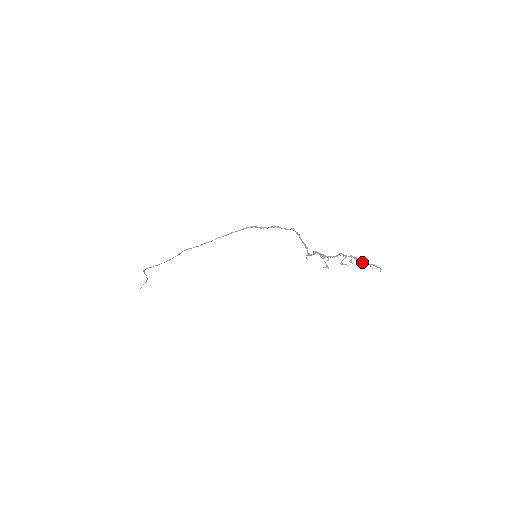
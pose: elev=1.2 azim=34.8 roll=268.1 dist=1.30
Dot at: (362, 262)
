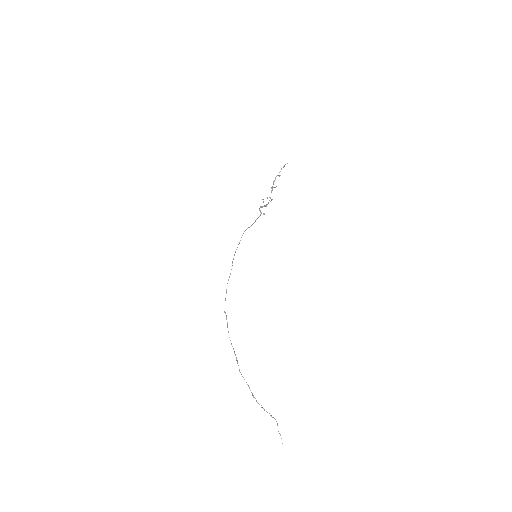
Dot at: occluded
